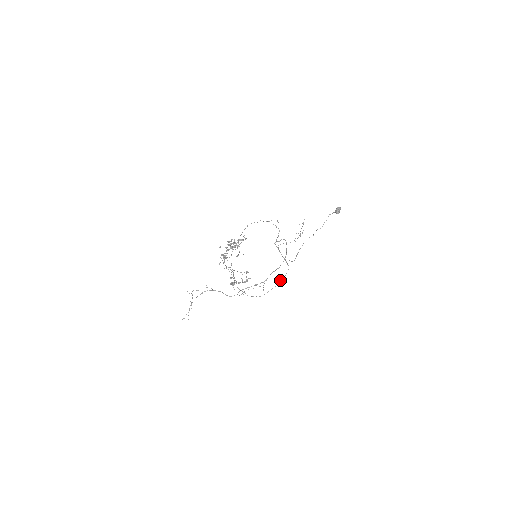
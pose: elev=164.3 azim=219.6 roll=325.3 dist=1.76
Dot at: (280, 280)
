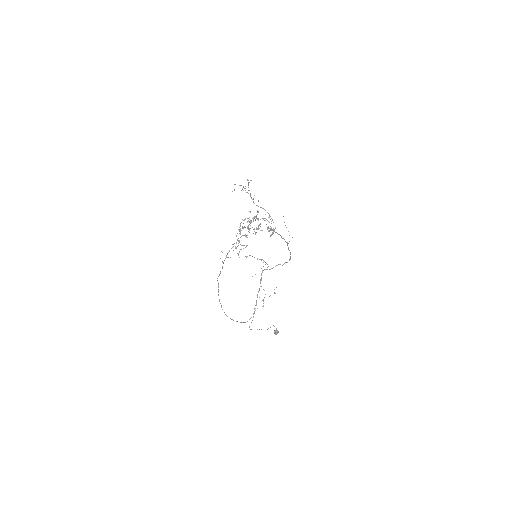
Dot at: (241, 322)
